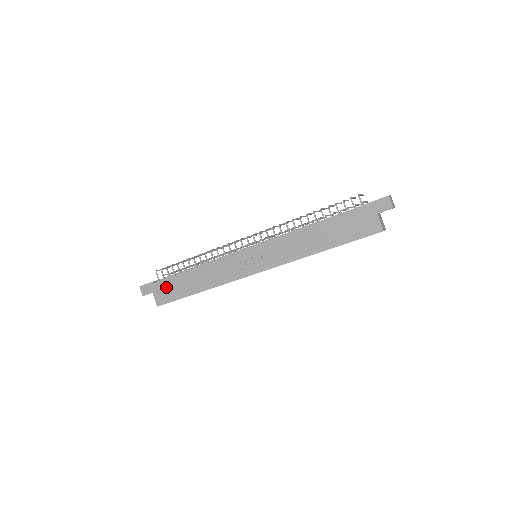
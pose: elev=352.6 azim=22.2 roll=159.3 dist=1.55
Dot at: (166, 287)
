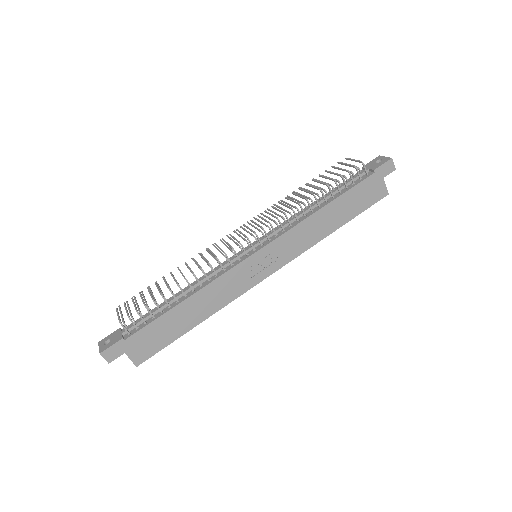
Dot at: (146, 337)
